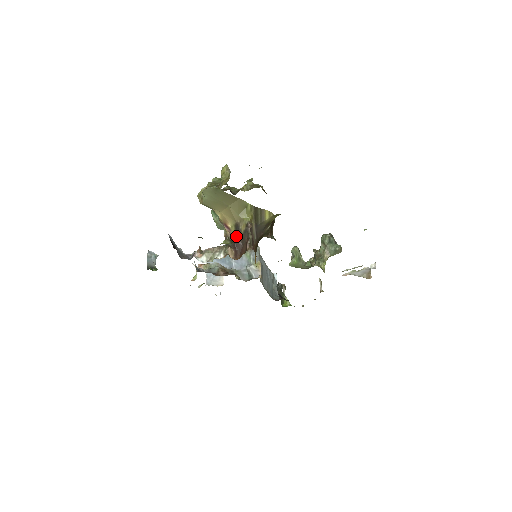
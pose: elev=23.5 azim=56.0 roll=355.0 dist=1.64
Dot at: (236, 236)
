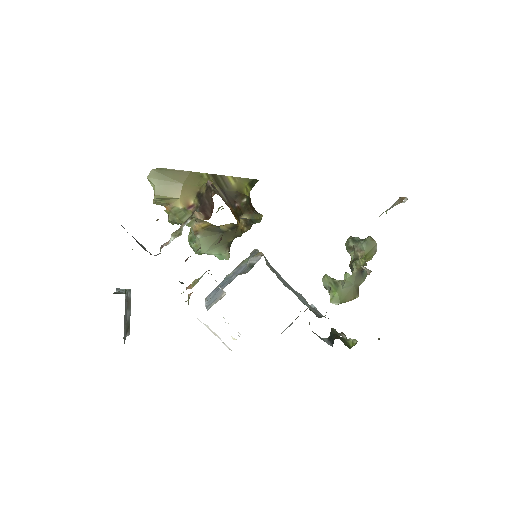
Dot at: (200, 202)
